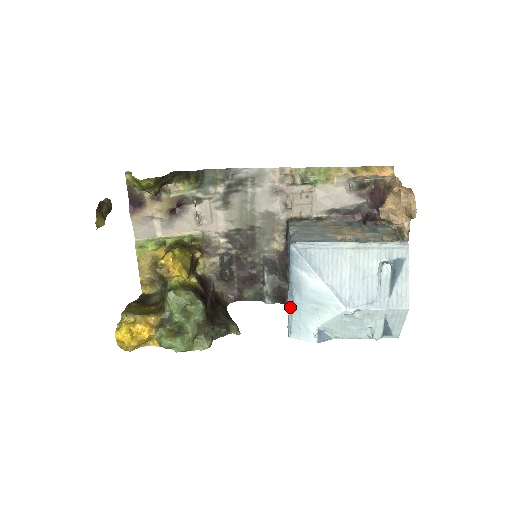
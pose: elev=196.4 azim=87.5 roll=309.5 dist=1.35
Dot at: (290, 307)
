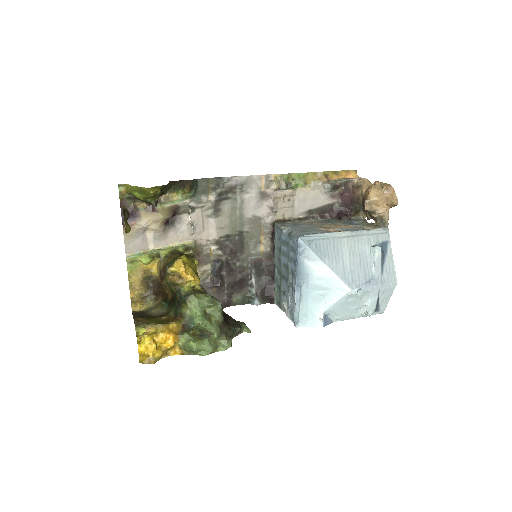
Dot at: (298, 297)
